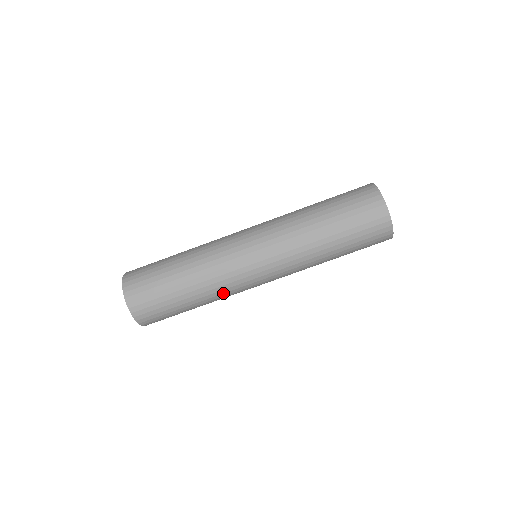
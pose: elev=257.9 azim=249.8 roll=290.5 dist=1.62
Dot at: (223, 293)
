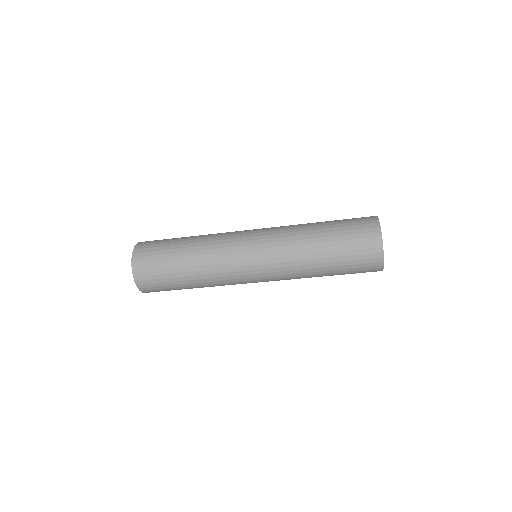
Dot at: occluded
